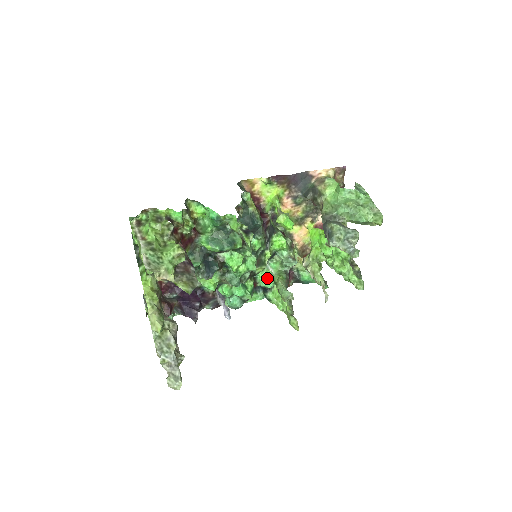
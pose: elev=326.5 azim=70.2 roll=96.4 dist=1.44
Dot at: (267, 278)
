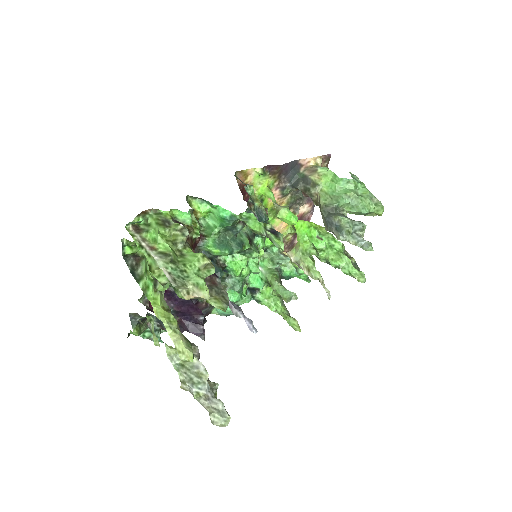
Dot at: (257, 278)
